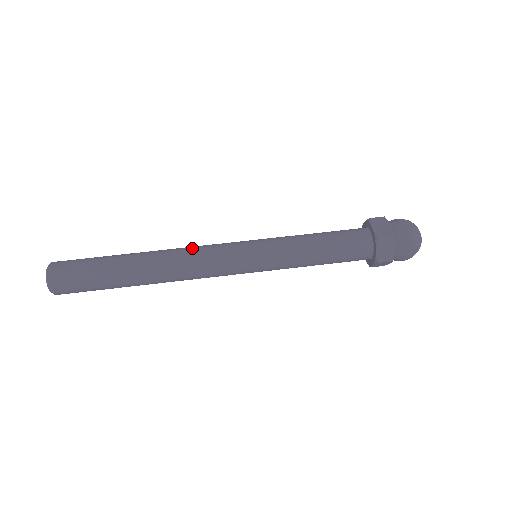
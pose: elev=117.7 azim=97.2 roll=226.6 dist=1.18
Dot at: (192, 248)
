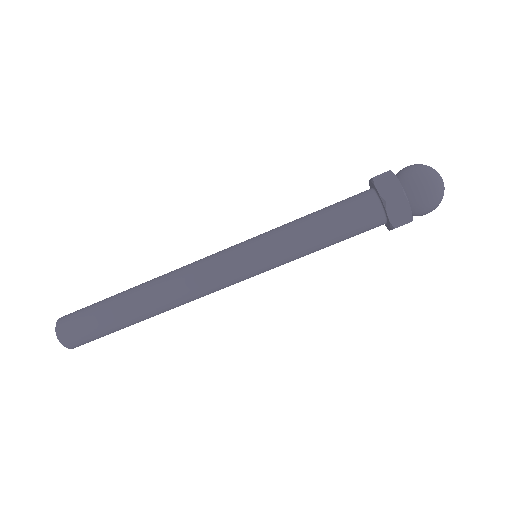
Dot at: (185, 268)
